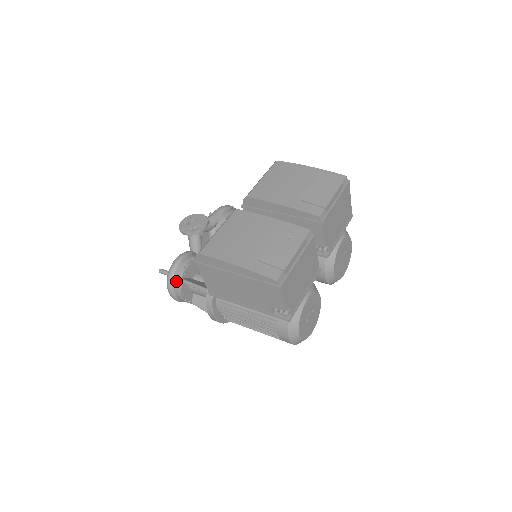
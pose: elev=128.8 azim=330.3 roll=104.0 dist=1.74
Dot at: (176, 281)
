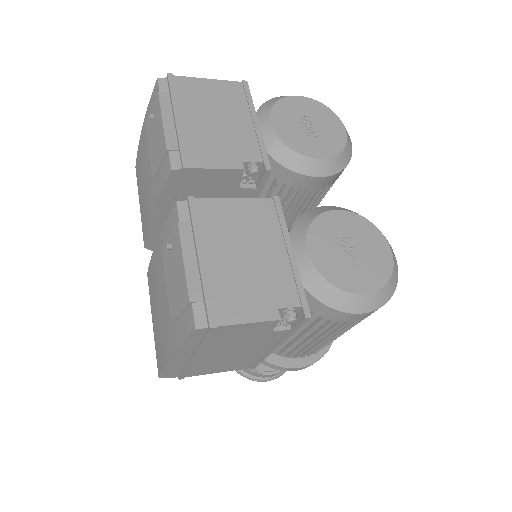
Dot at: (246, 371)
